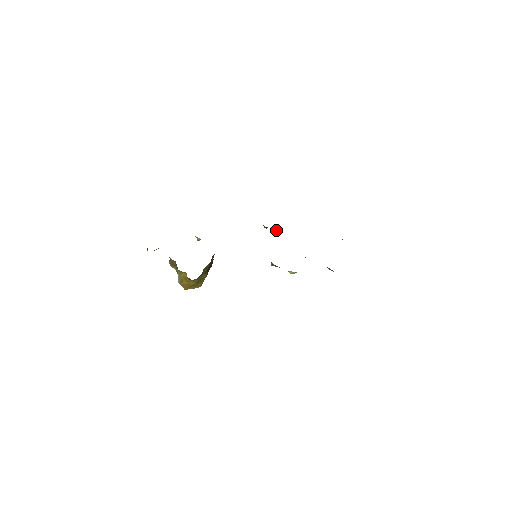
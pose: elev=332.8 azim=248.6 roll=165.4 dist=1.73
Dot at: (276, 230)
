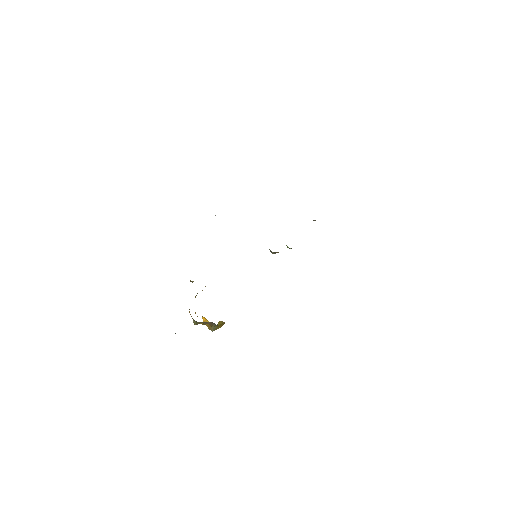
Dot at: occluded
